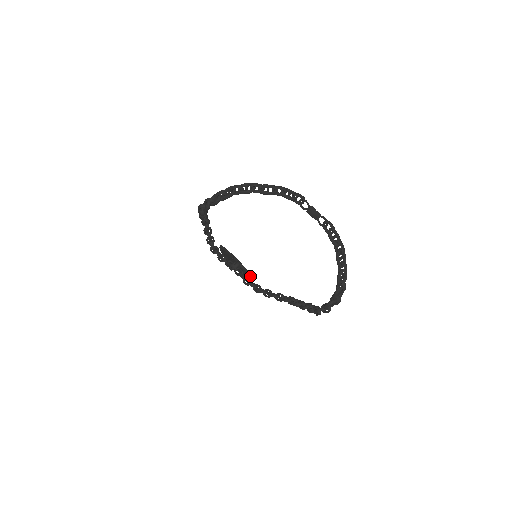
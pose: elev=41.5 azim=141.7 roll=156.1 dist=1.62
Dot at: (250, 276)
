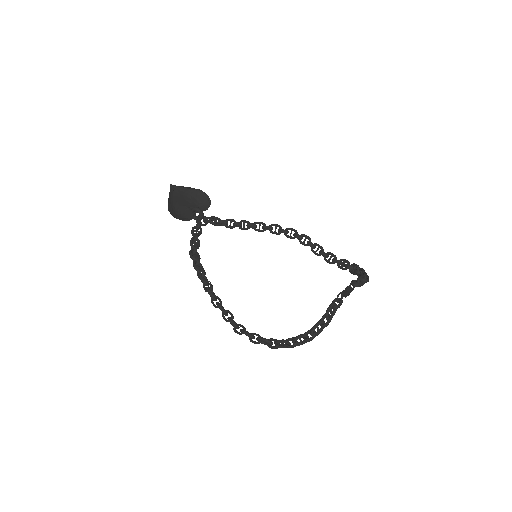
Dot at: (205, 195)
